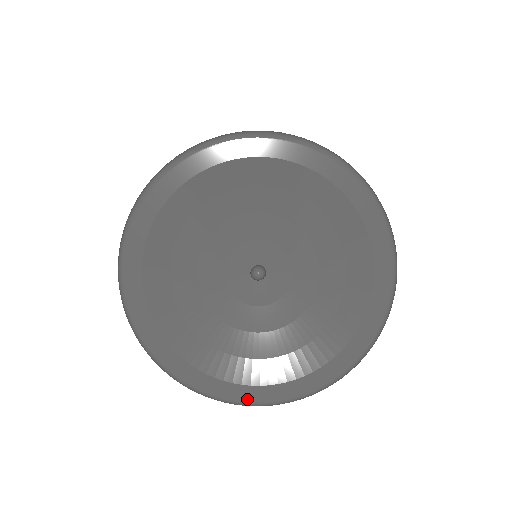
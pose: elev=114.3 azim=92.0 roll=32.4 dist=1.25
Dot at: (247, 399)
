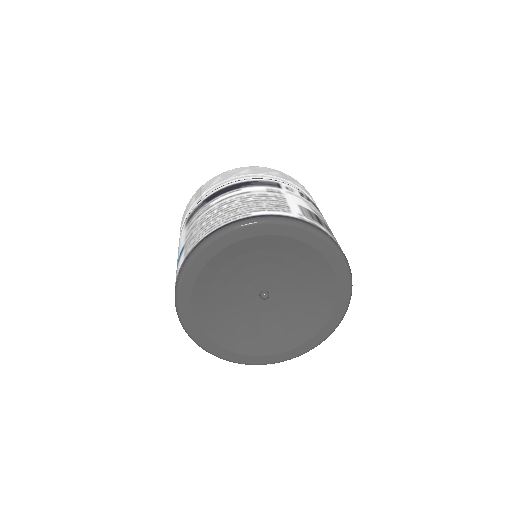
Dot at: (283, 359)
